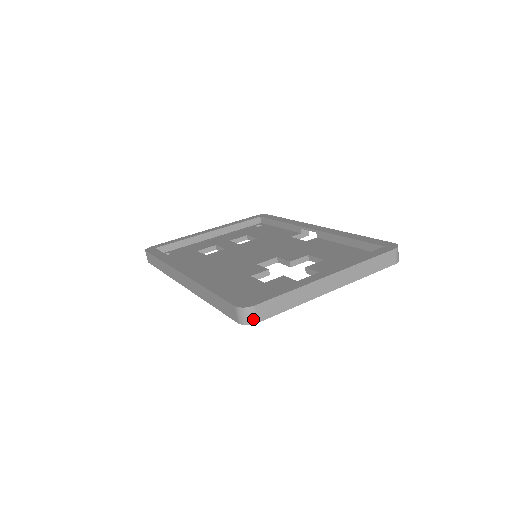
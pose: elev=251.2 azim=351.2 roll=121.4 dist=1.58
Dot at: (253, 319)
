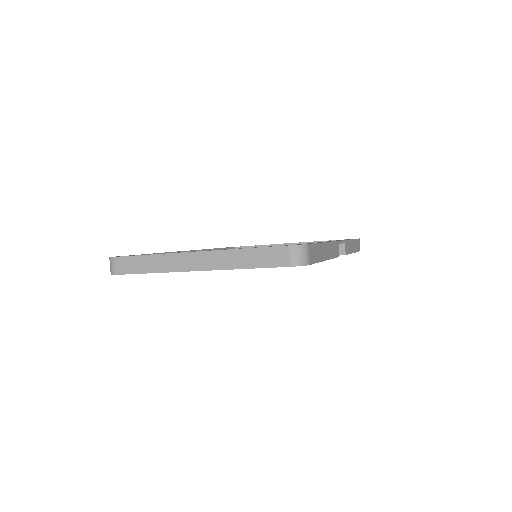
Dot at: (113, 270)
